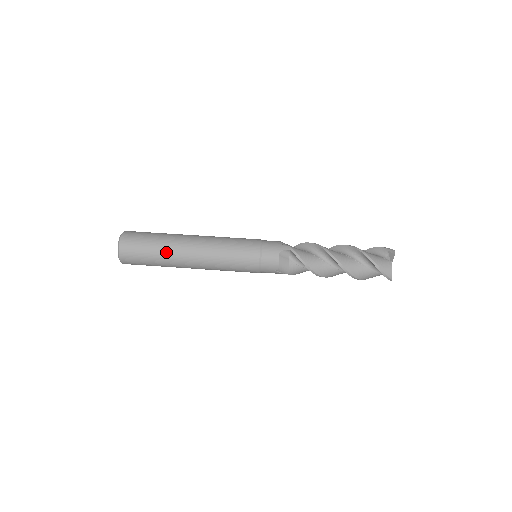
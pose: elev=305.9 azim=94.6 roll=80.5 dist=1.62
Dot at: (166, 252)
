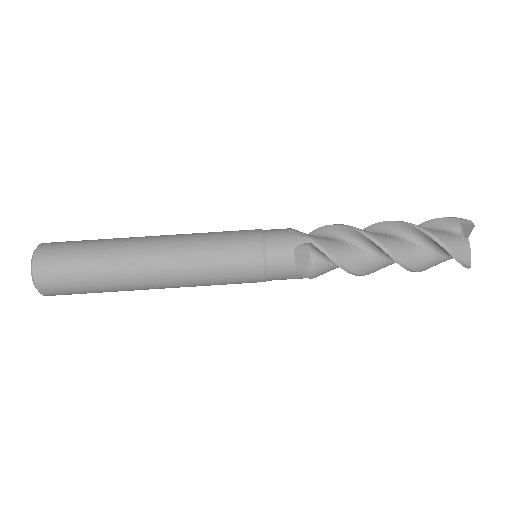
Dot at: (112, 272)
